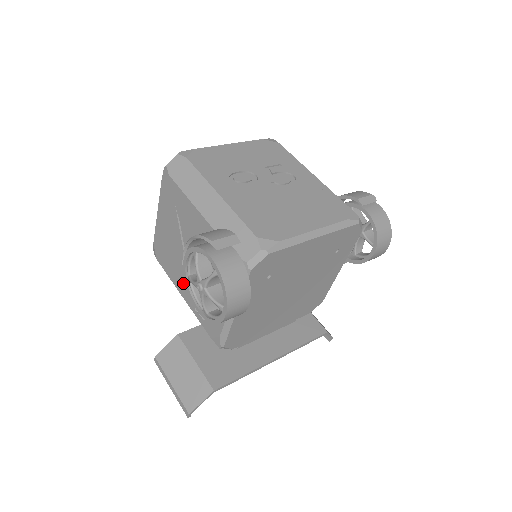
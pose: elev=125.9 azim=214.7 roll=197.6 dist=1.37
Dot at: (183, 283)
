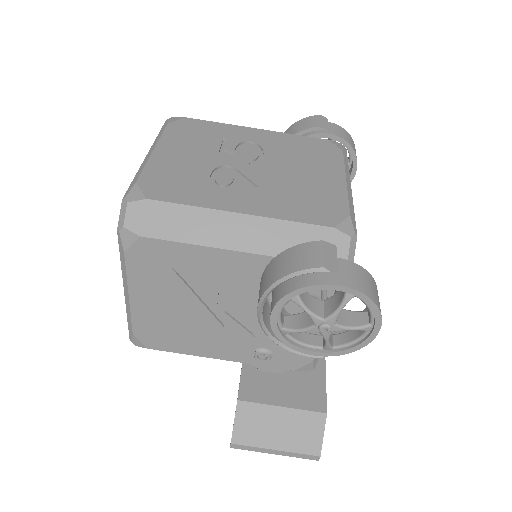
Dot at: (220, 345)
